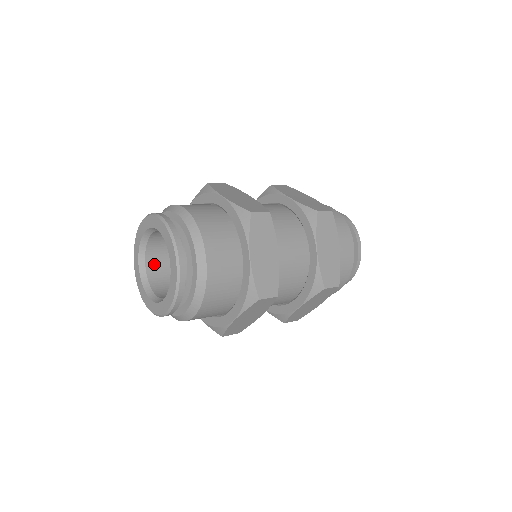
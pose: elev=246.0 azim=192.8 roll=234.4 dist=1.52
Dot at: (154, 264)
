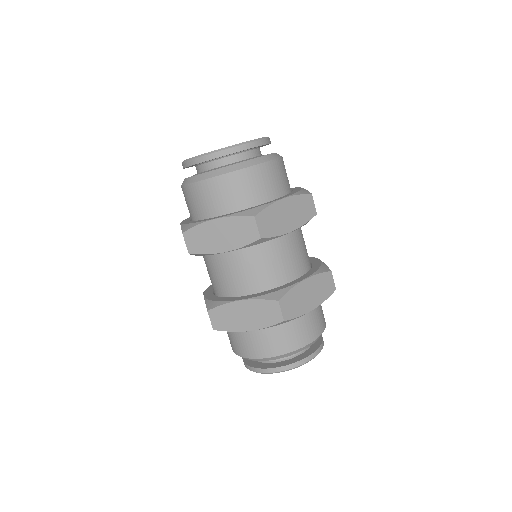
Dot at: occluded
